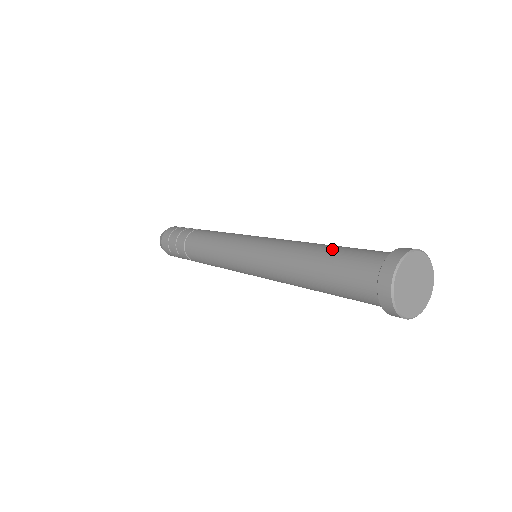
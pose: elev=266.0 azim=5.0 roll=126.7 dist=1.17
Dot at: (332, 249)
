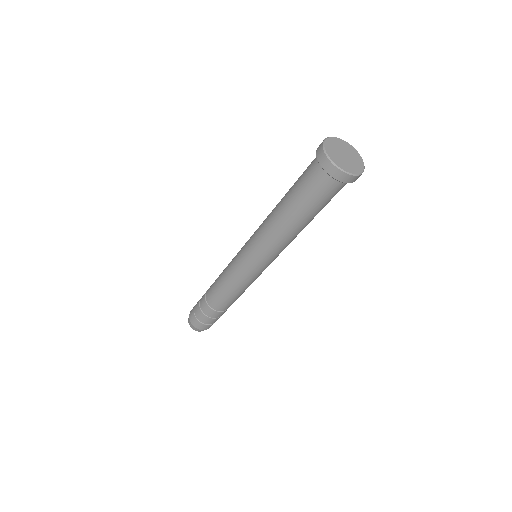
Dot at: occluded
